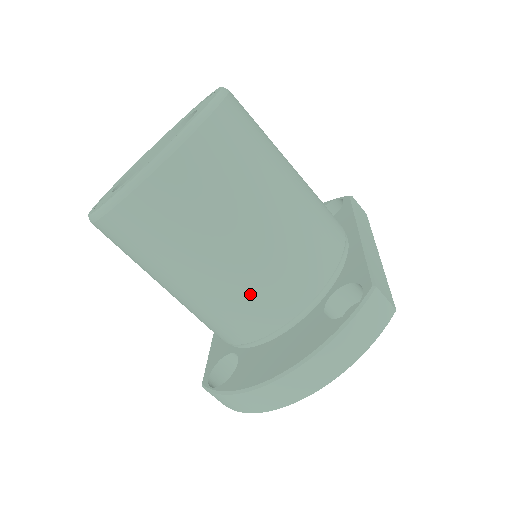
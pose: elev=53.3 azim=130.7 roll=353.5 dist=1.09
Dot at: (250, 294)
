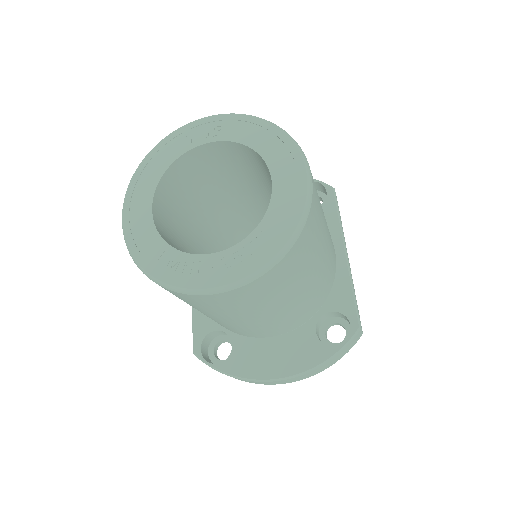
Dot at: (271, 326)
